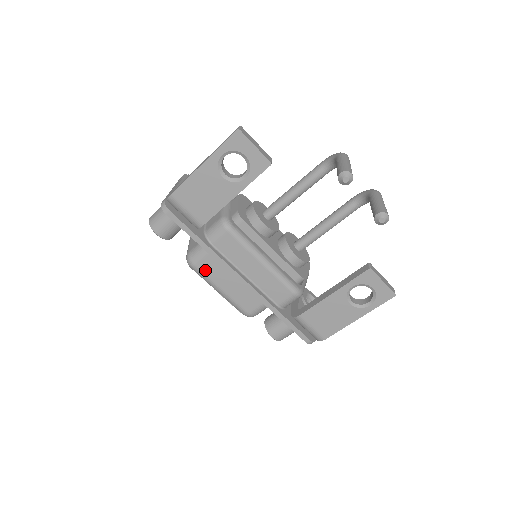
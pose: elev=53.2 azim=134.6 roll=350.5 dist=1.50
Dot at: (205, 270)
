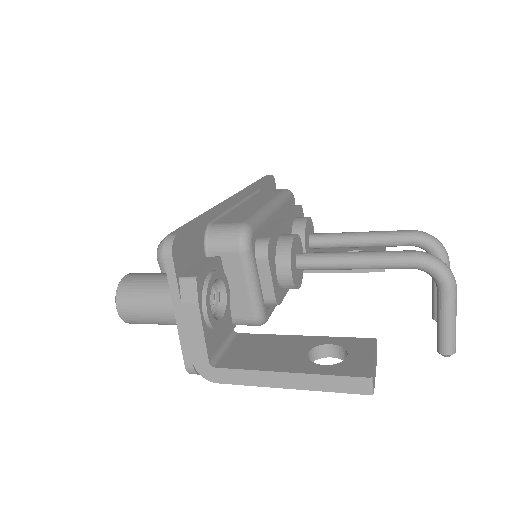
Dot at: occluded
